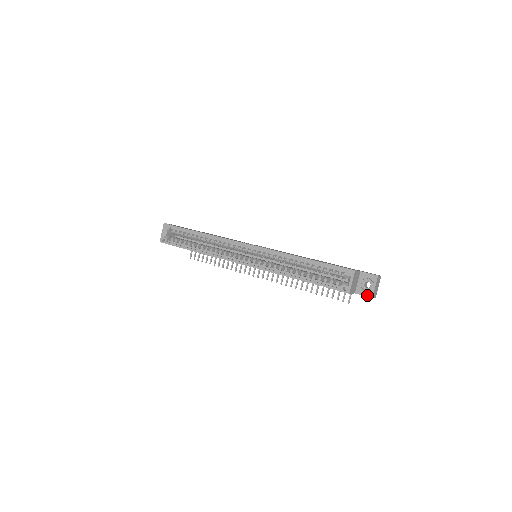
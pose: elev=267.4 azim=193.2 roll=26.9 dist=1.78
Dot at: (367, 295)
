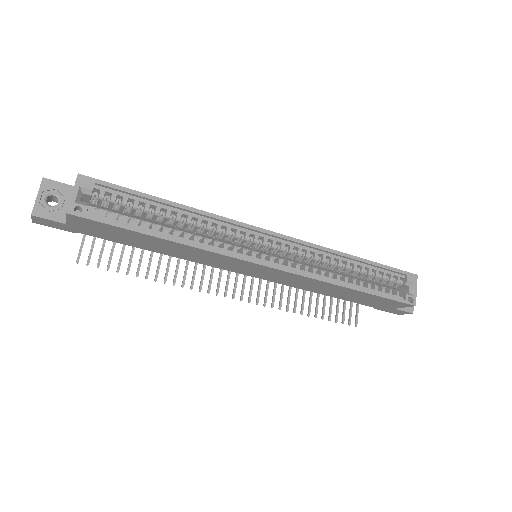
Dot at: (408, 310)
